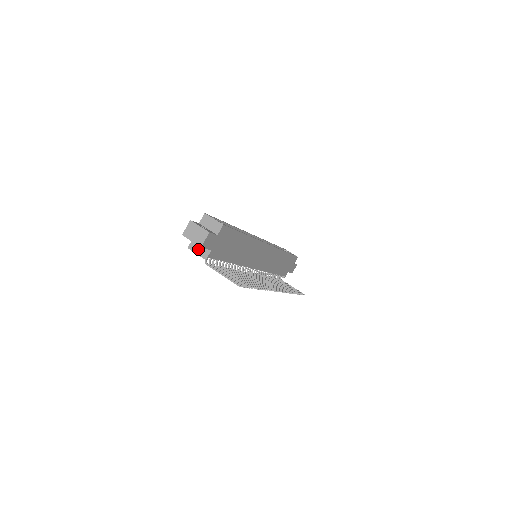
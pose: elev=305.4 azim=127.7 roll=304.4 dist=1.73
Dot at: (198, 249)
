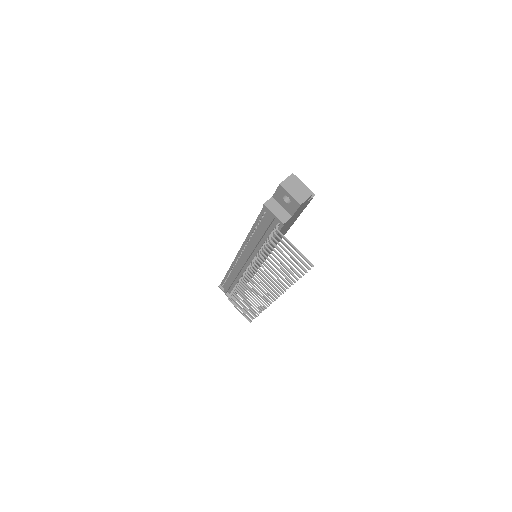
Dot at: (277, 209)
